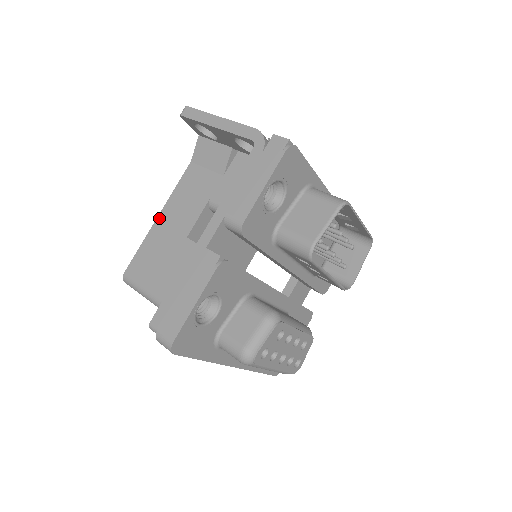
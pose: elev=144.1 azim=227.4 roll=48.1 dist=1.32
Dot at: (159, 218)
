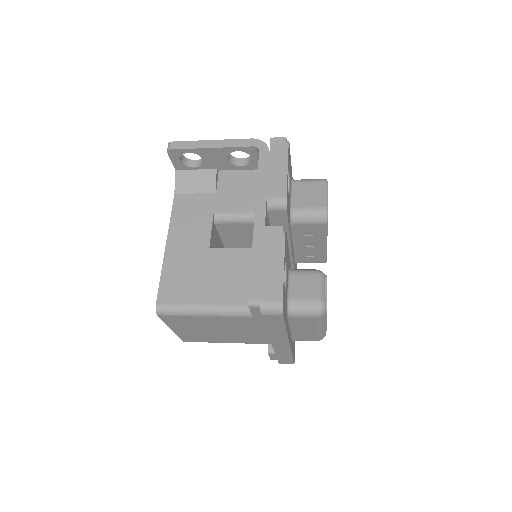
Dot at: (168, 246)
